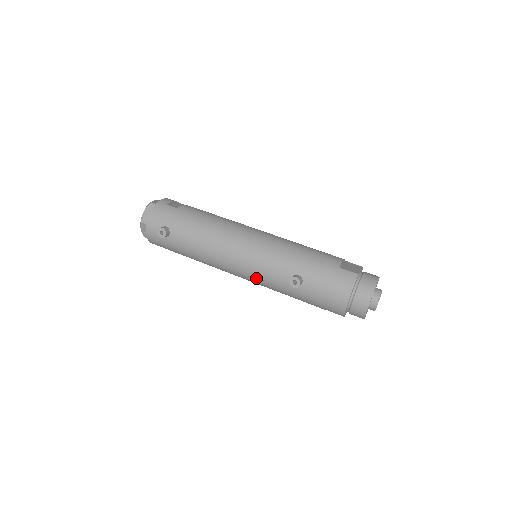
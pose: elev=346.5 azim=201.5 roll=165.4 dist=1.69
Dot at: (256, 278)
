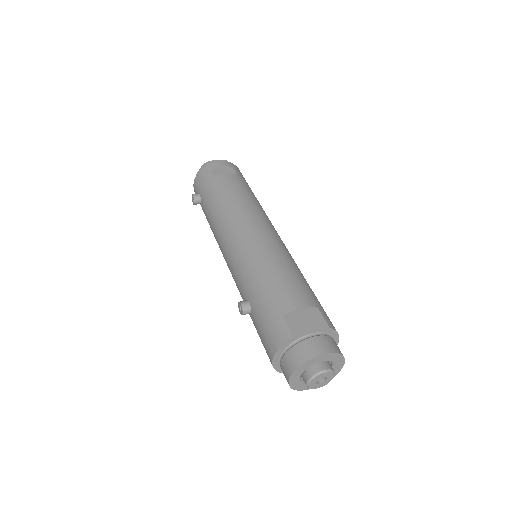
Dot at: occluded
